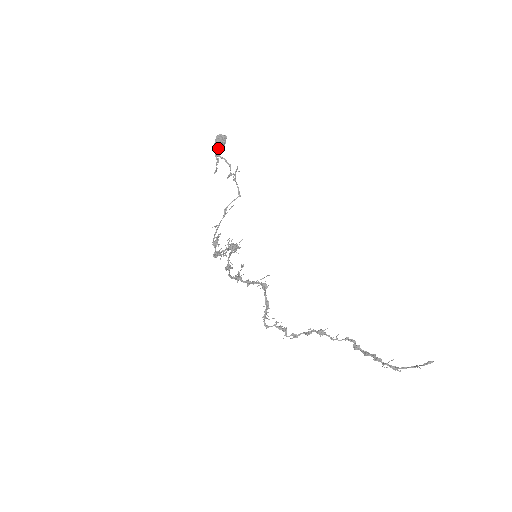
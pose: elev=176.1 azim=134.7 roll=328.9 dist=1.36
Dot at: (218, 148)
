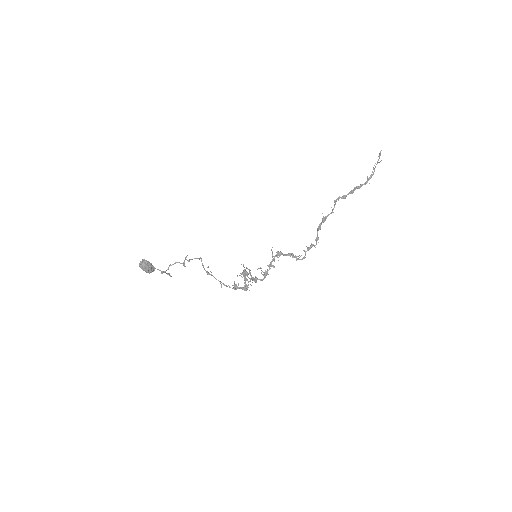
Dot at: (152, 270)
